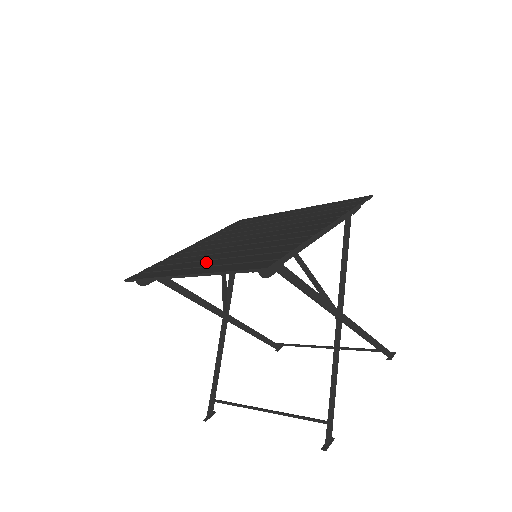
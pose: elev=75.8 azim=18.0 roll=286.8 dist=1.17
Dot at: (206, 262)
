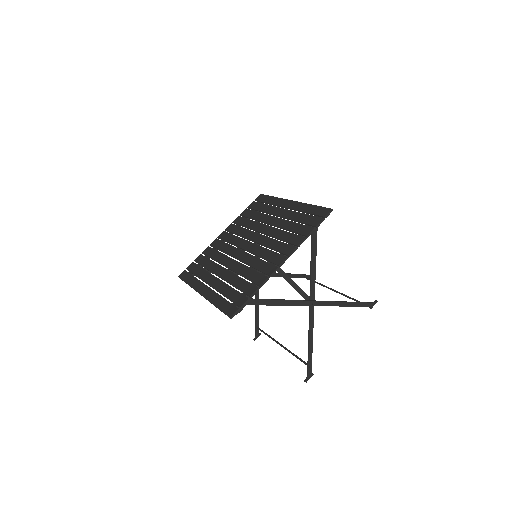
Dot at: (215, 280)
